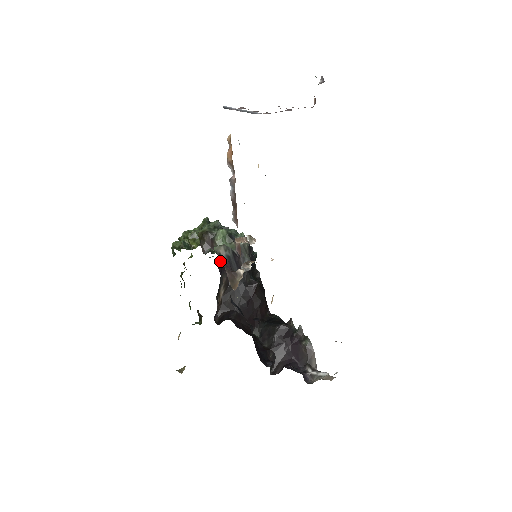
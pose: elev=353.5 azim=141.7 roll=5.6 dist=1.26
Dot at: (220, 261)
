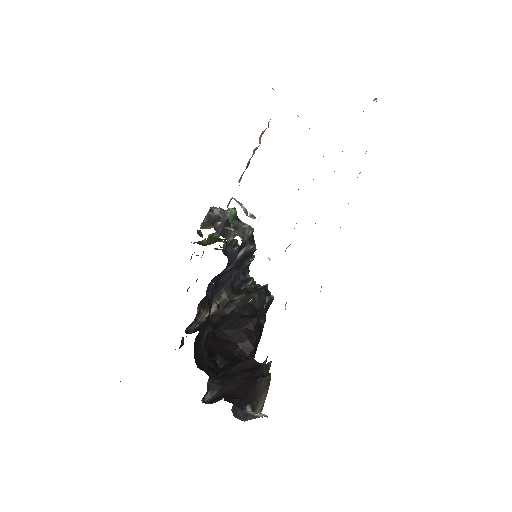
Dot at: (227, 274)
